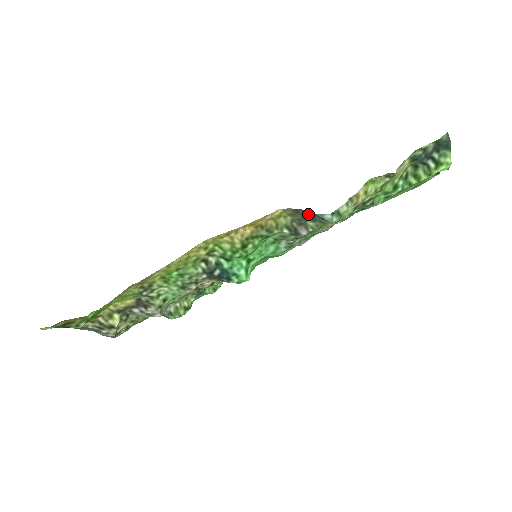
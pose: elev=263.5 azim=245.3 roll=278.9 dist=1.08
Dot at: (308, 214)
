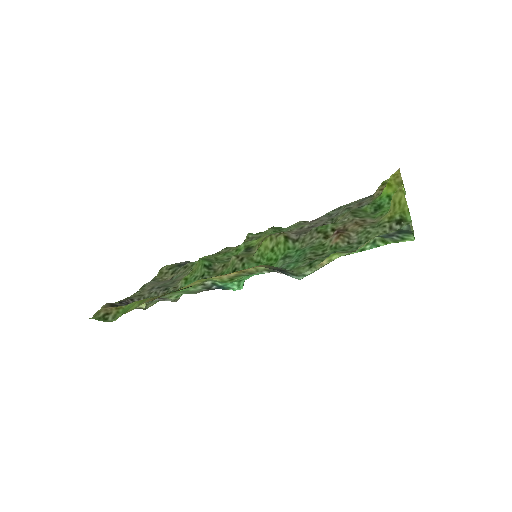
Dot at: (280, 270)
